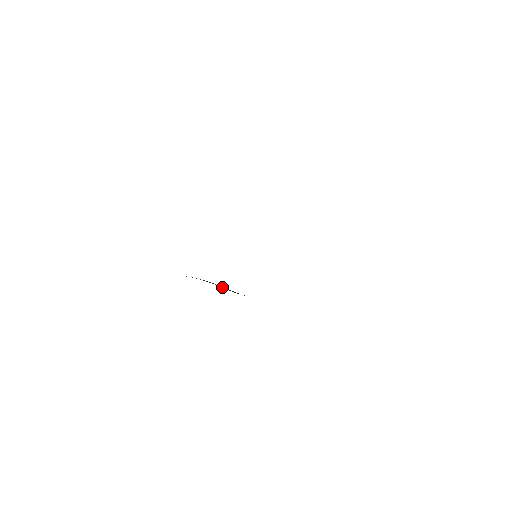
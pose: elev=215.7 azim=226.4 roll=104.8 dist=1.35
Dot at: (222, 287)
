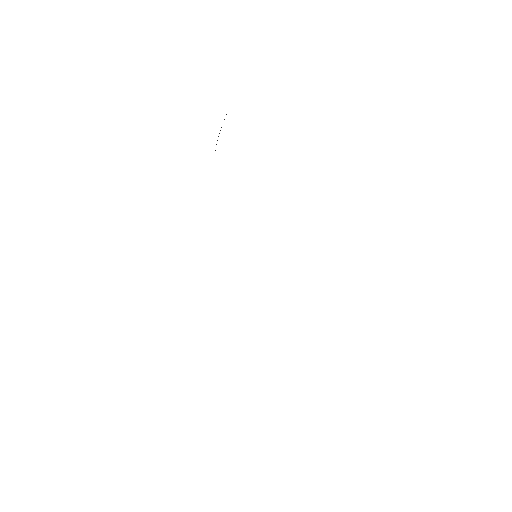
Dot at: occluded
